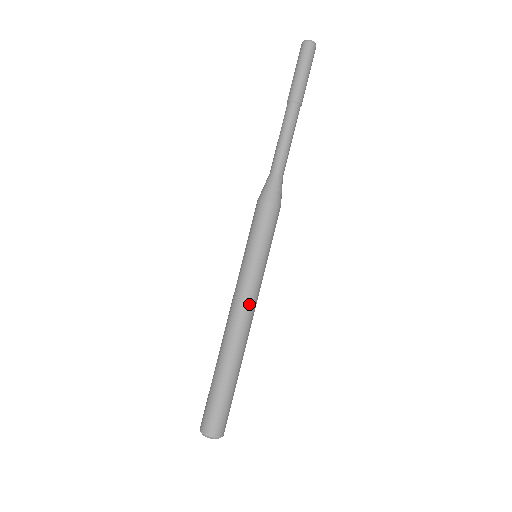
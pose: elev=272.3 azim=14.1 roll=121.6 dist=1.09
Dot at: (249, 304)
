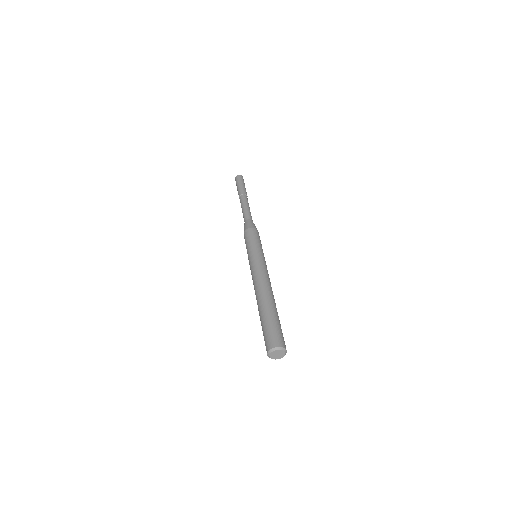
Dot at: (261, 272)
